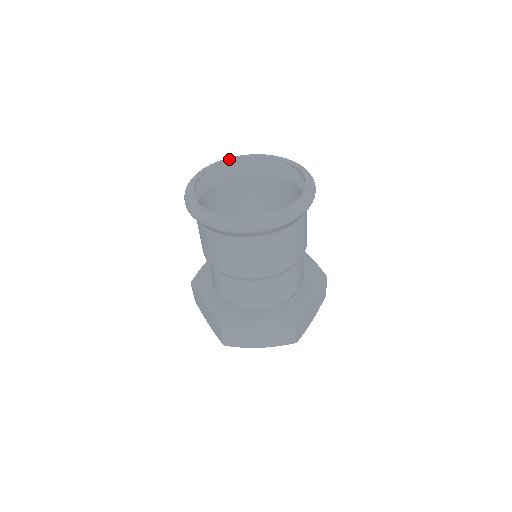
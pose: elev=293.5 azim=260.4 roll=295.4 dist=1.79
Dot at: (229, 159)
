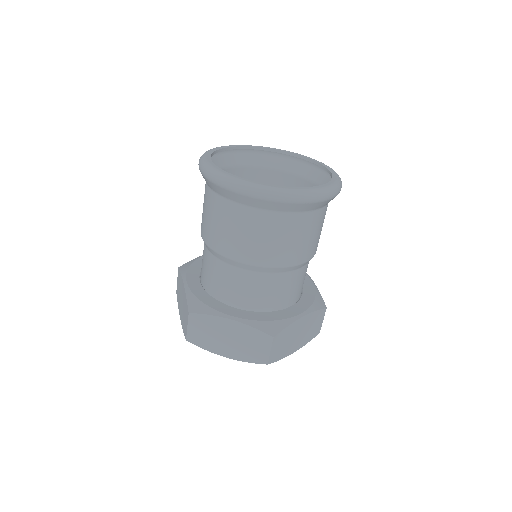
Dot at: (262, 147)
